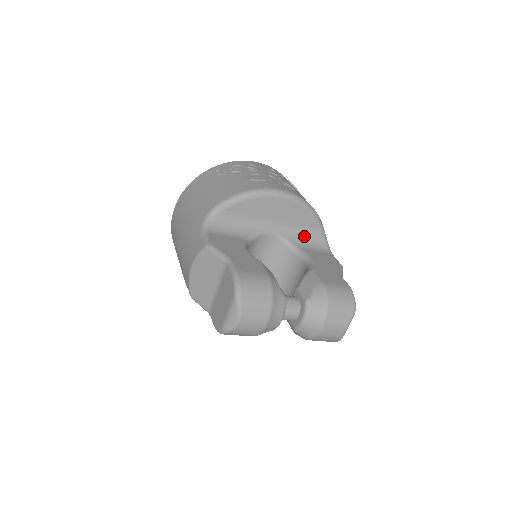
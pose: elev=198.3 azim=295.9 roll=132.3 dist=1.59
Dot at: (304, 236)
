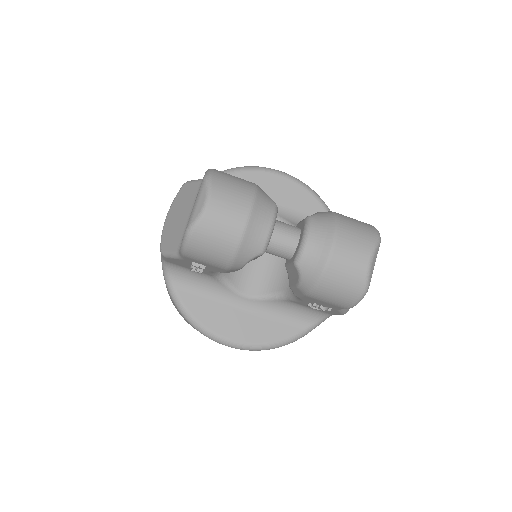
Dot at: occluded
